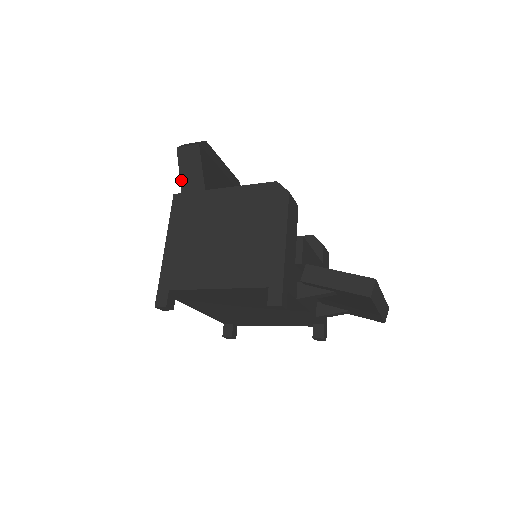
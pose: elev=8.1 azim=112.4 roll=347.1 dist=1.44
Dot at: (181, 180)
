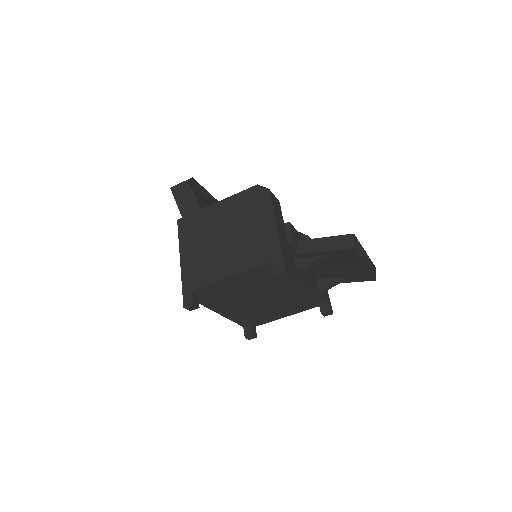
Dot at: (180, 210)
